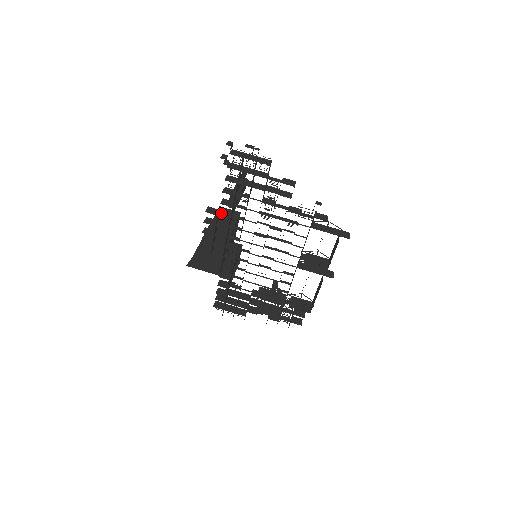
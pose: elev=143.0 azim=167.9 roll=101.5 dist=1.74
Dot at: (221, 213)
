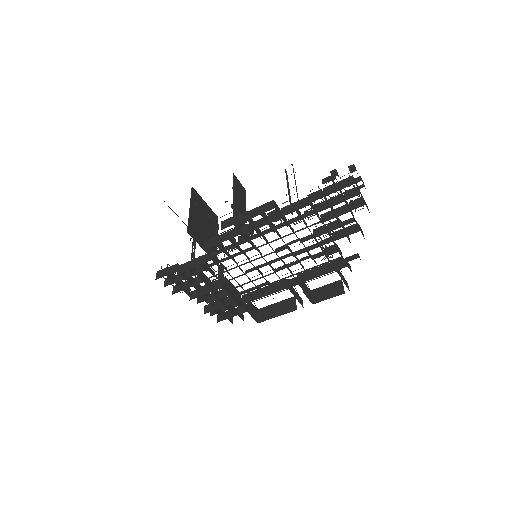
Dot at: (283, 215)
